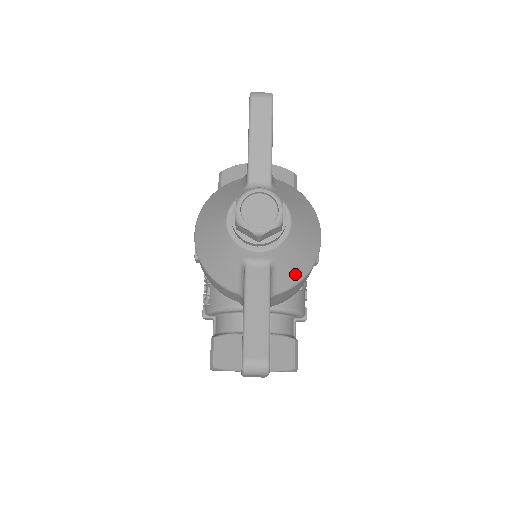
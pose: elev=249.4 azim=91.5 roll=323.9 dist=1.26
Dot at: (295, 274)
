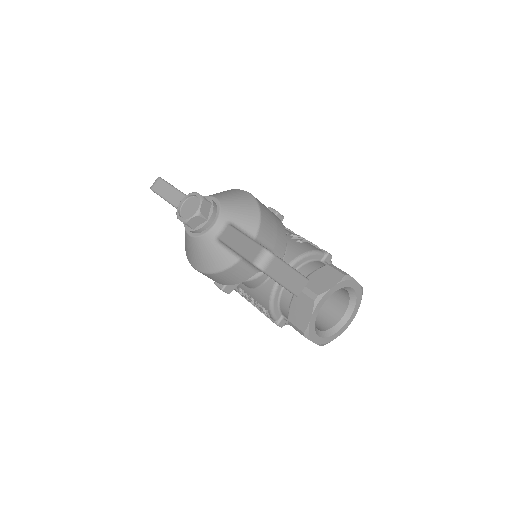
Dot at: (251, 217)
